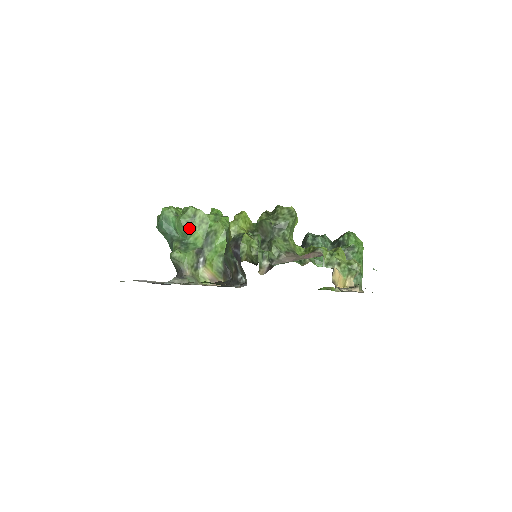
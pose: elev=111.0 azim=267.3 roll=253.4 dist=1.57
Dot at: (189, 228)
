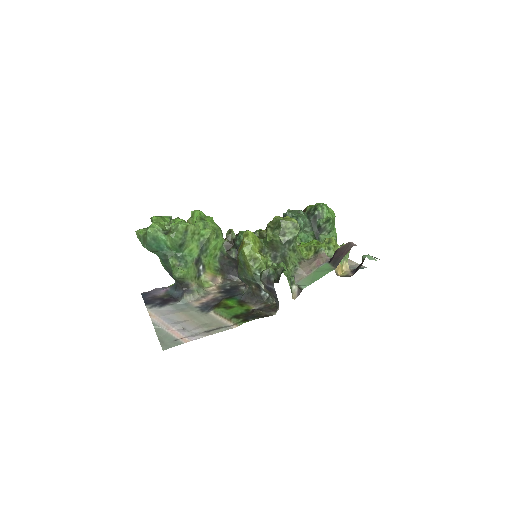
Dot at: (183, 244)
